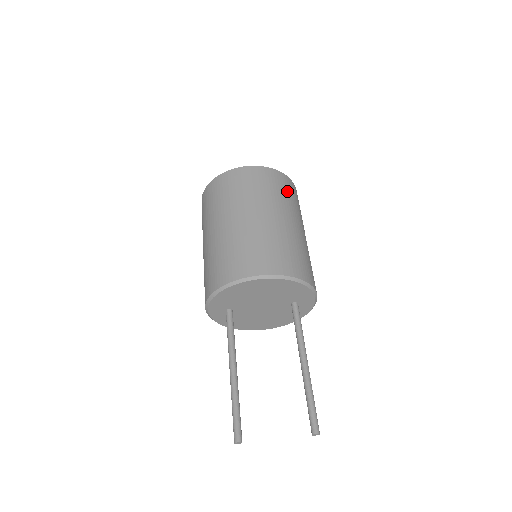
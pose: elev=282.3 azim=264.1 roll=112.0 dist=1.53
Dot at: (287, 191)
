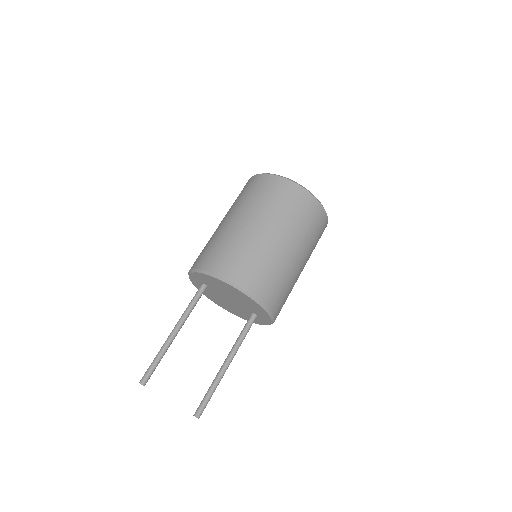
Dot at: (315, 226)
